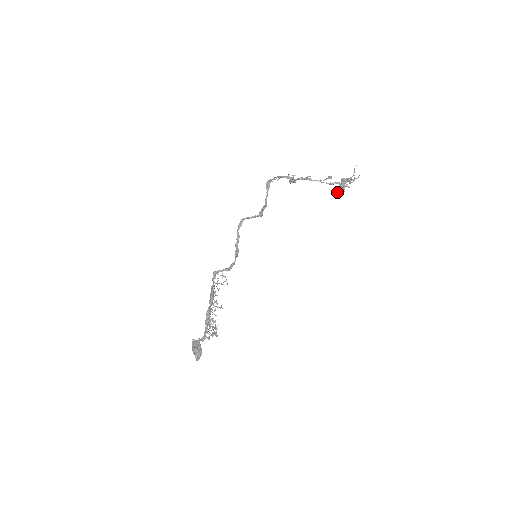
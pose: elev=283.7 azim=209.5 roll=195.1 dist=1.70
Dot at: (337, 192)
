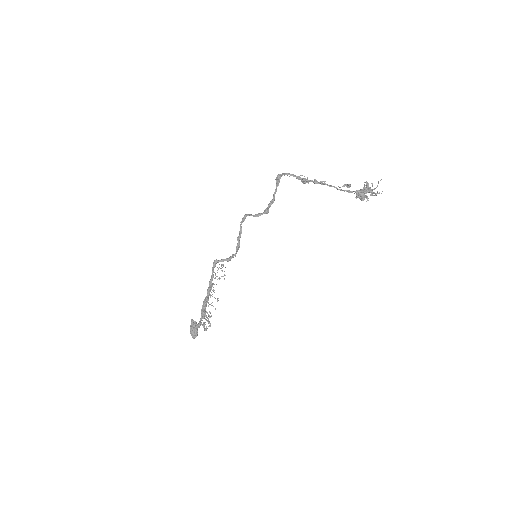
Dot at: occluded
